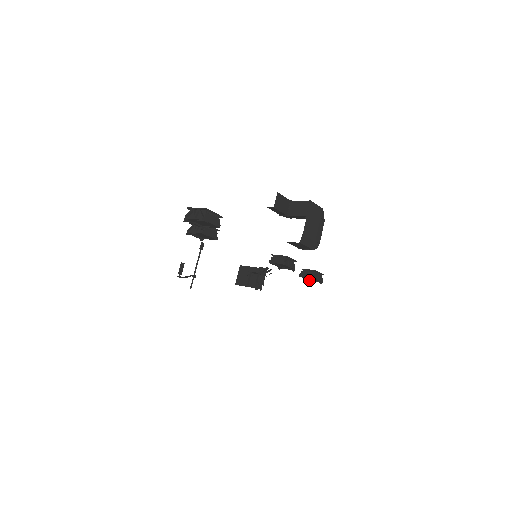
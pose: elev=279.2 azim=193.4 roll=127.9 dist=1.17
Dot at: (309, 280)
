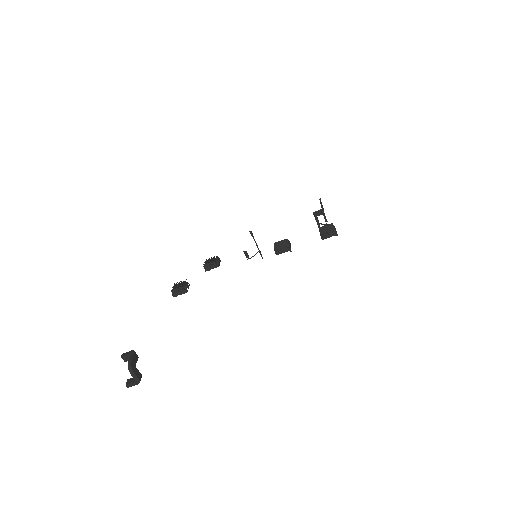
Dot at: occluded
